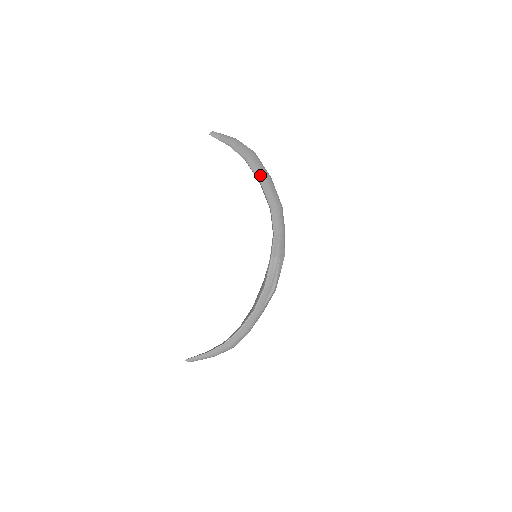
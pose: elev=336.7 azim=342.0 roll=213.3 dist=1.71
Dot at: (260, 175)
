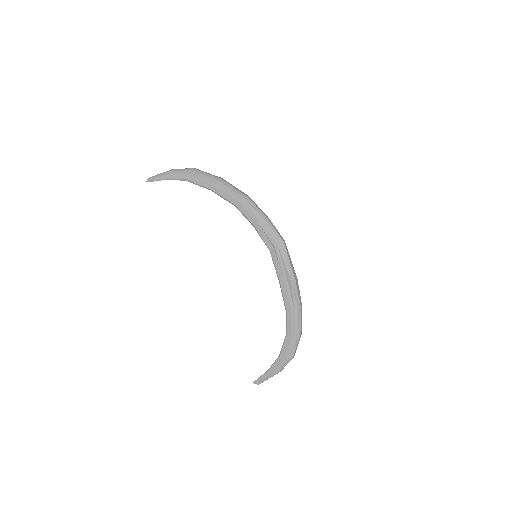
Dot at: (205, 184)
